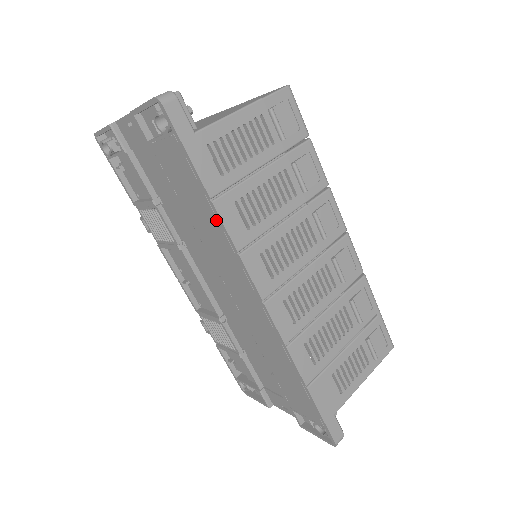
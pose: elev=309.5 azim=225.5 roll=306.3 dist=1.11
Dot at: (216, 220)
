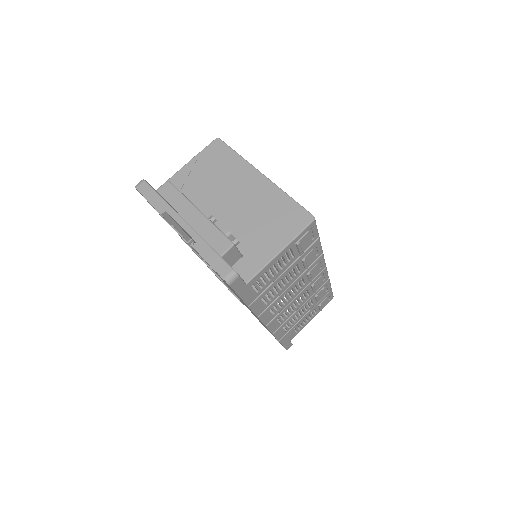
Dot at: (247, 306)
